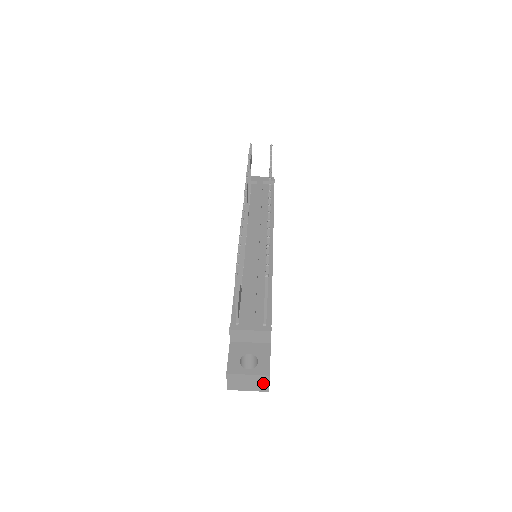
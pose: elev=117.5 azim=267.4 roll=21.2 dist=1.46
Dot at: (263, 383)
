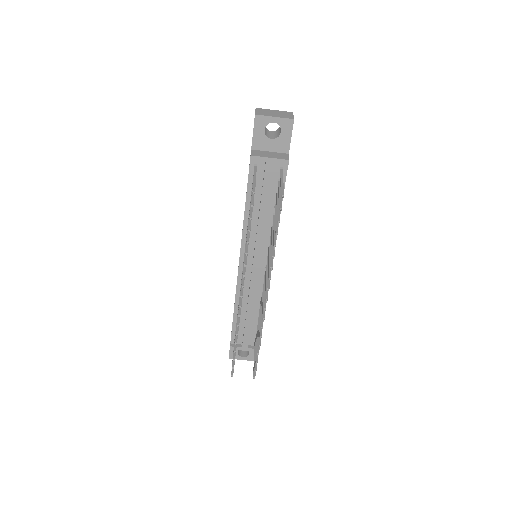
Dot at: occluded
